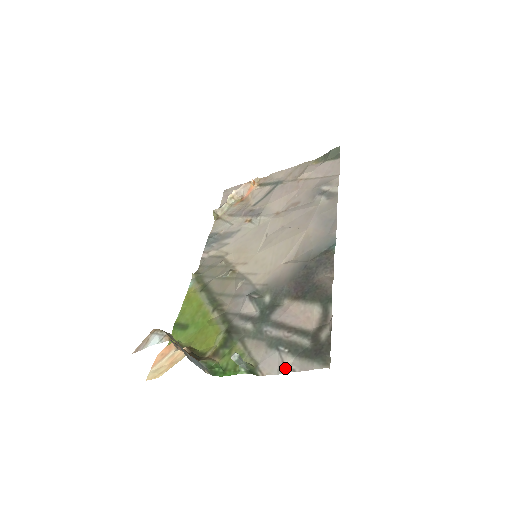
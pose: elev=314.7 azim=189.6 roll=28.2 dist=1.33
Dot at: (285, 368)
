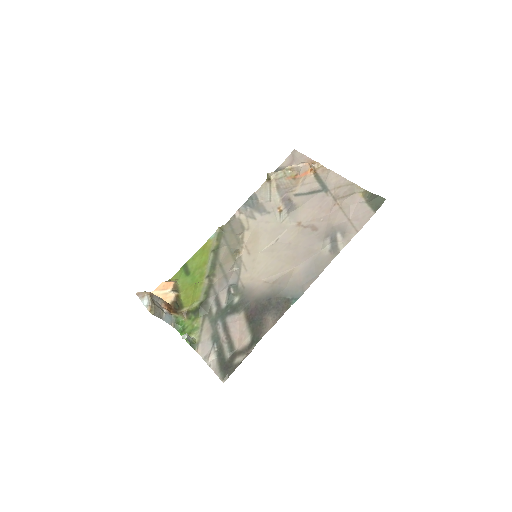
Dot at: (208, 360)
